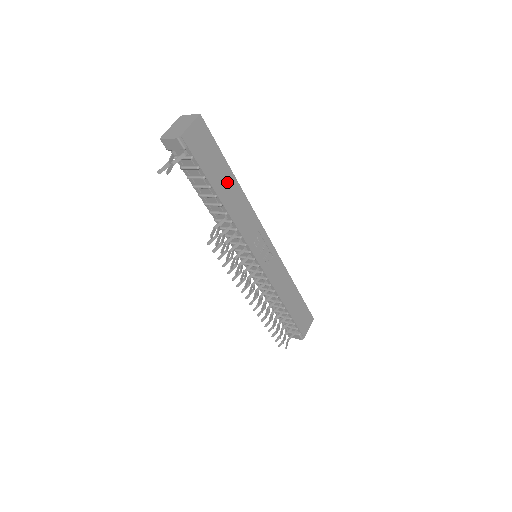
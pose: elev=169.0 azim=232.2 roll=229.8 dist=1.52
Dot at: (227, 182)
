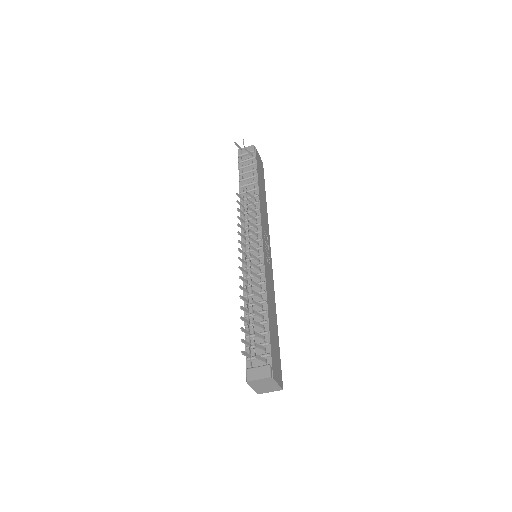
Dot at: (263, 192)
